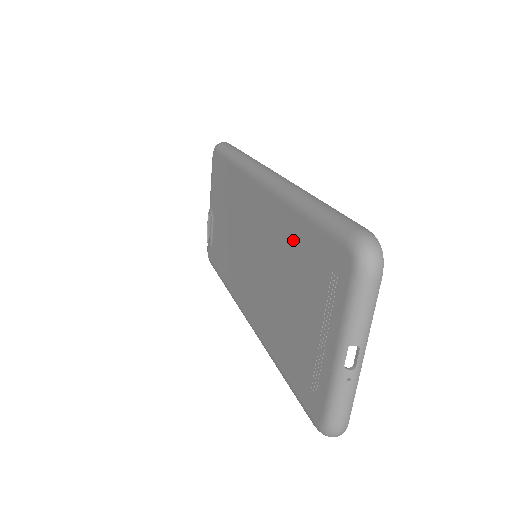
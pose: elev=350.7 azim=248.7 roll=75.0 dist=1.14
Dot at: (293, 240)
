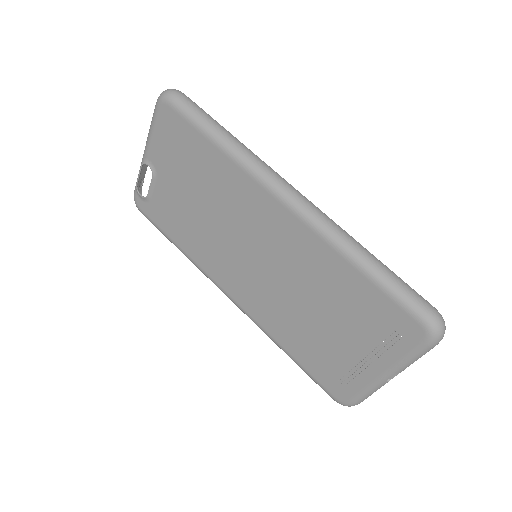
Dot at: (339, 282)
